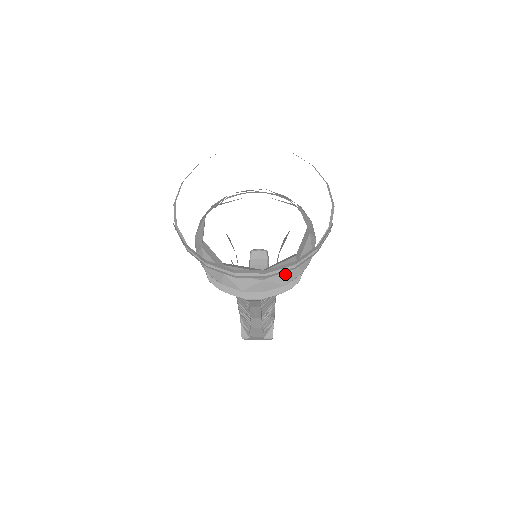
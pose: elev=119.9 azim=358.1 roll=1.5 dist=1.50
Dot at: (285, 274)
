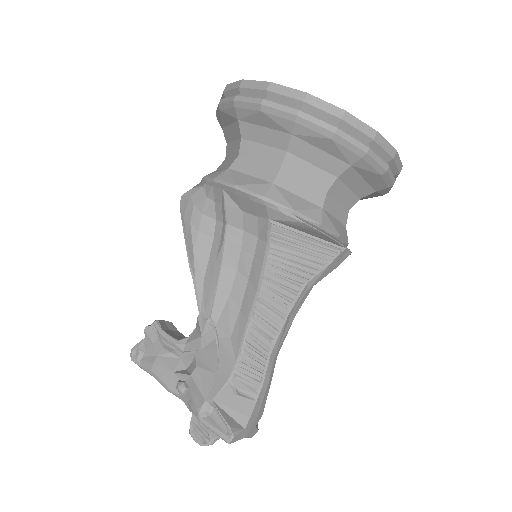
Dot at: occluded
